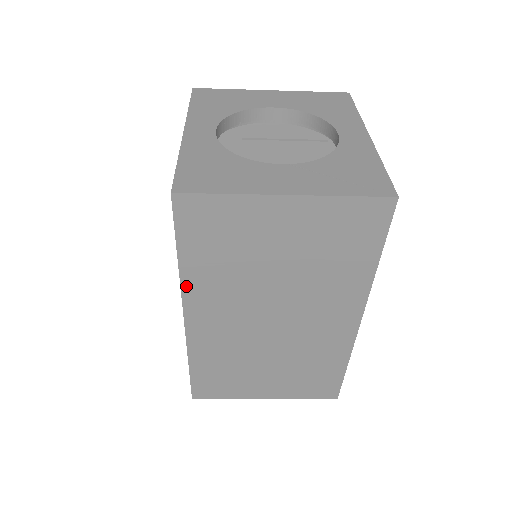
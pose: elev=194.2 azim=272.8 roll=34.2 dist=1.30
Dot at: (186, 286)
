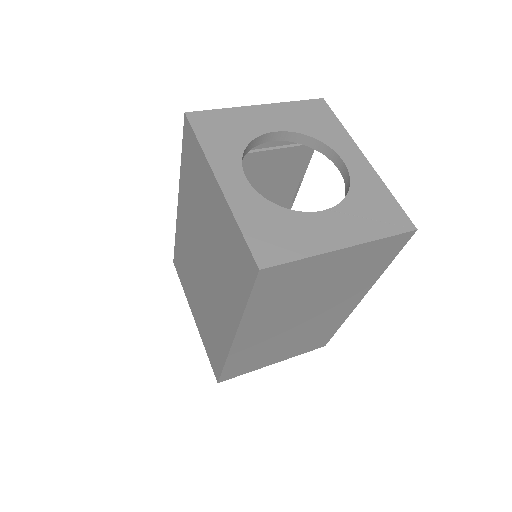
Dot at: (245, 320)
